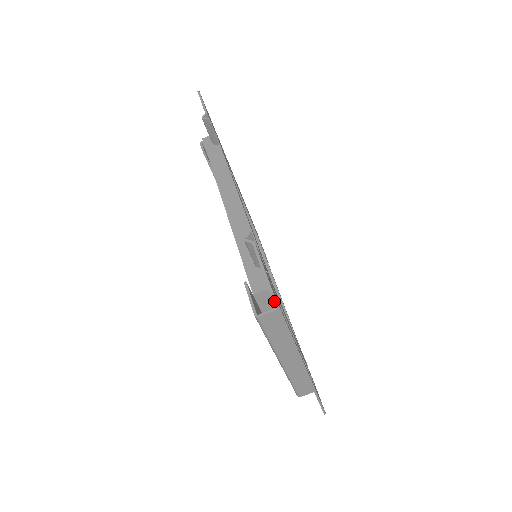
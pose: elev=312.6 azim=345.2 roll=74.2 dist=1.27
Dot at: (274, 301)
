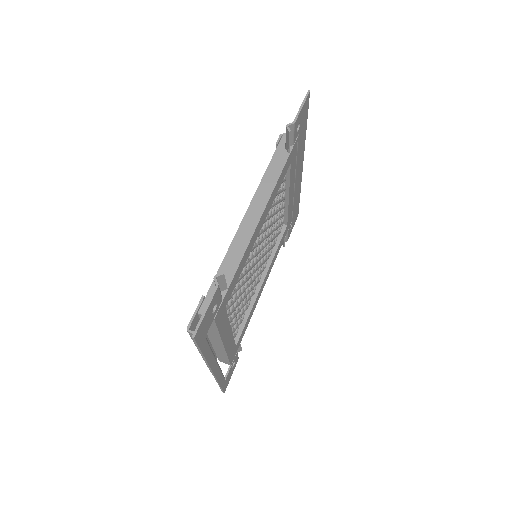
Dot at: (194, 341)
